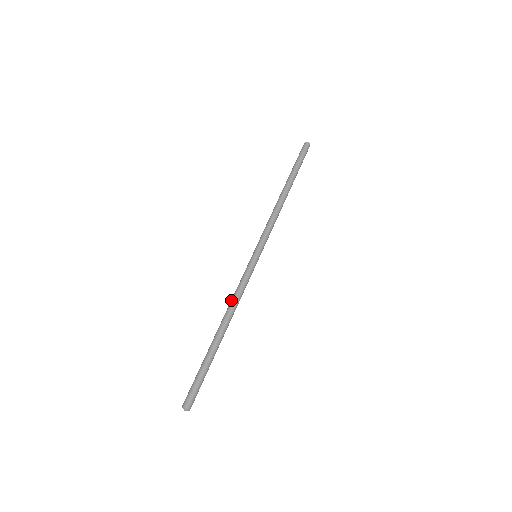
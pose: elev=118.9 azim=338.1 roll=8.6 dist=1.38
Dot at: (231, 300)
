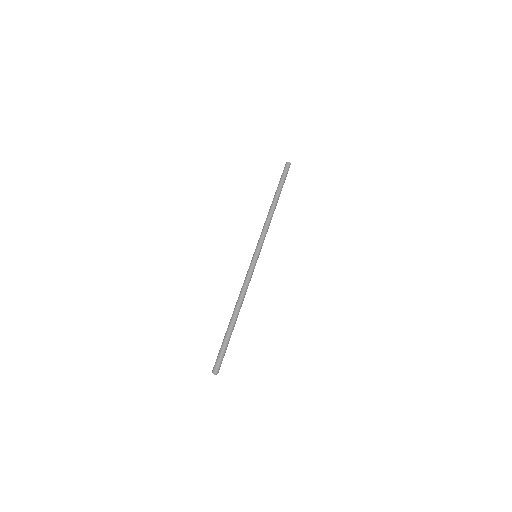
Dot at: (240, 291)
